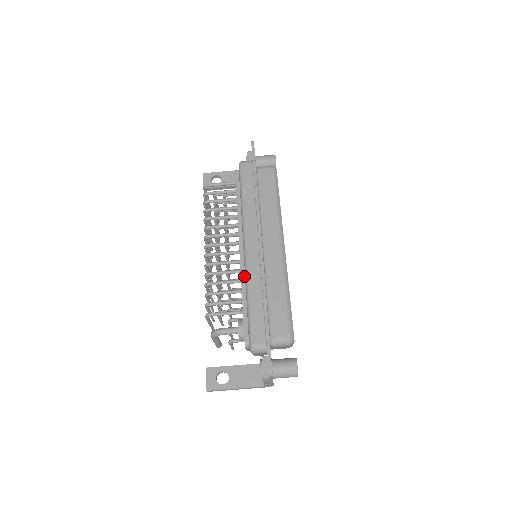
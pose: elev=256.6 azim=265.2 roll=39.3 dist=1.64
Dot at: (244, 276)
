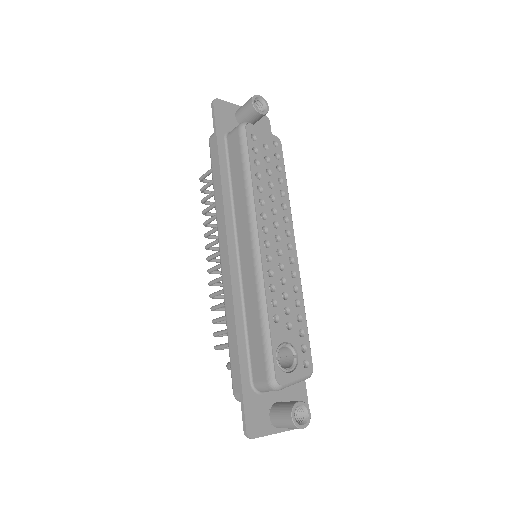
Dot at: occluded
